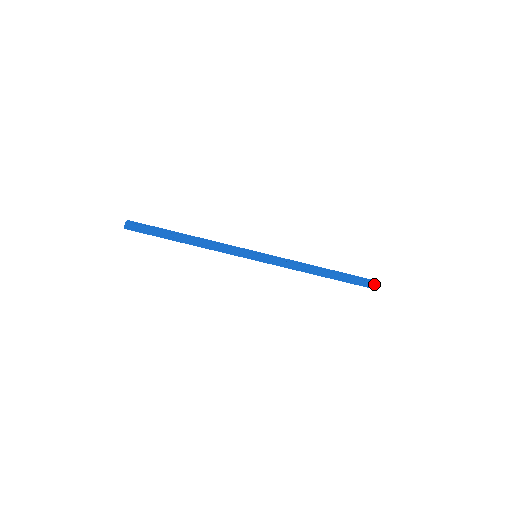
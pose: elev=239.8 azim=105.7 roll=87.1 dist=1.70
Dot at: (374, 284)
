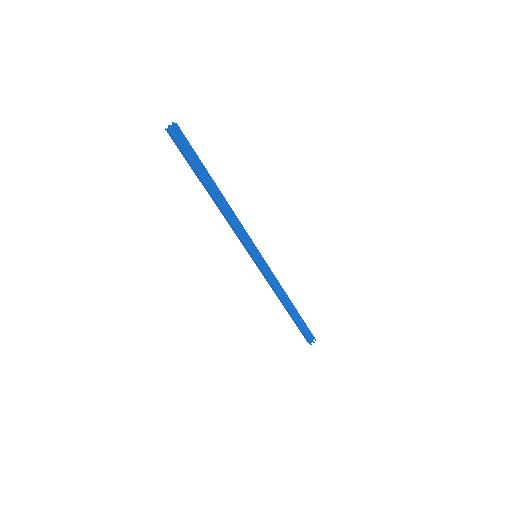
Dot at: (310, 342)
